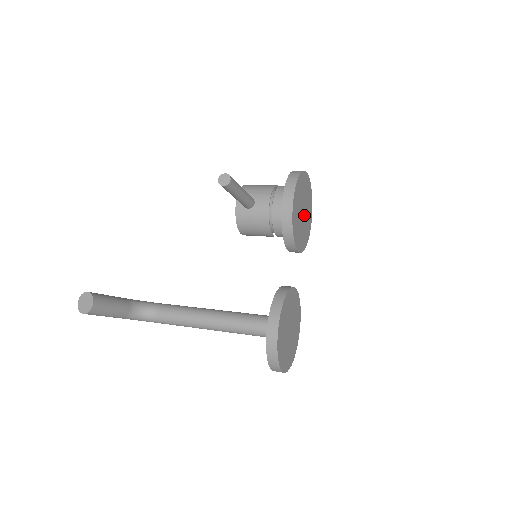
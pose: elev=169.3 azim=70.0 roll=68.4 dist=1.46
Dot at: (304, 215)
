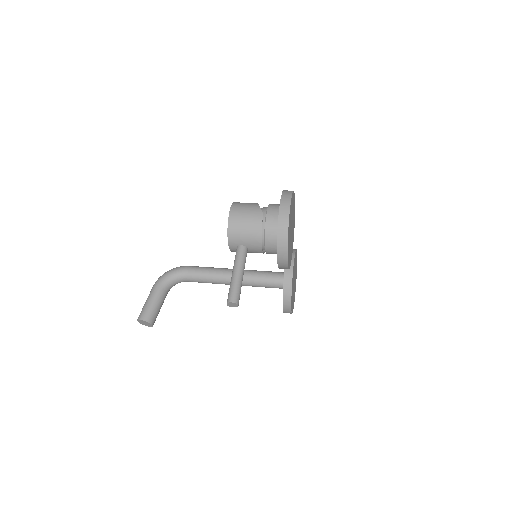
Dot at: (292, 226)
